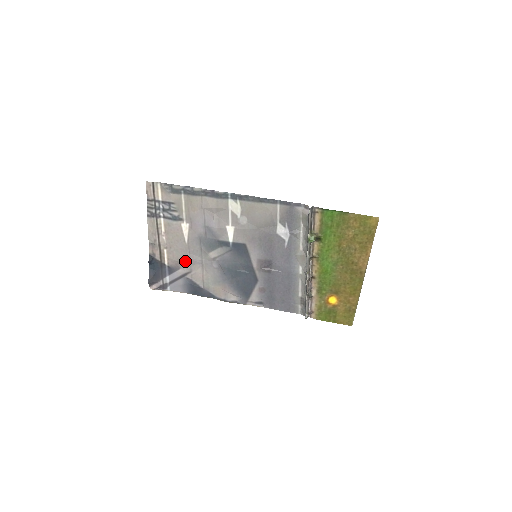
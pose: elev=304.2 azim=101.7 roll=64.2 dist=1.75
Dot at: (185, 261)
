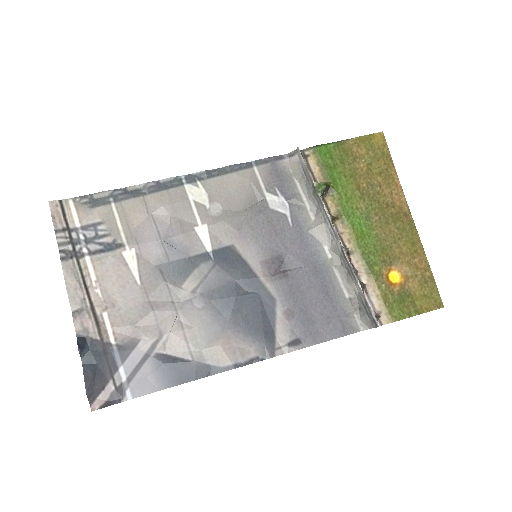
Dot at: (145, 320)
